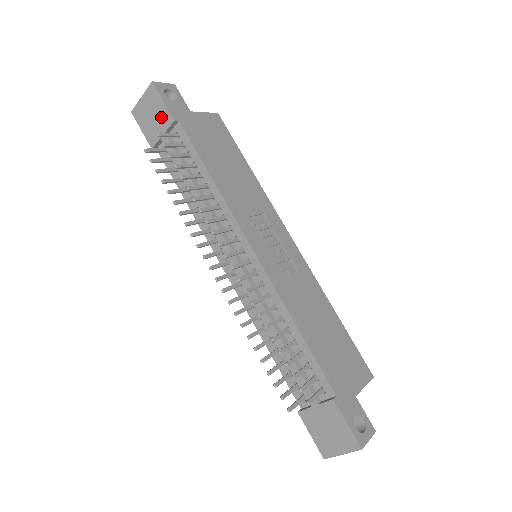
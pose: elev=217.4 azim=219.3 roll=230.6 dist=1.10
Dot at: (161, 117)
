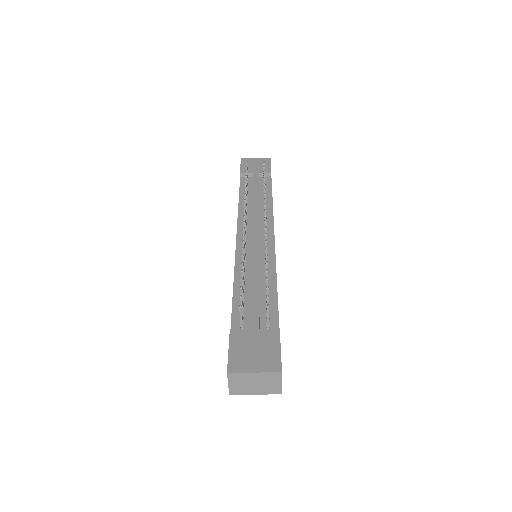
Dot at: occluded
